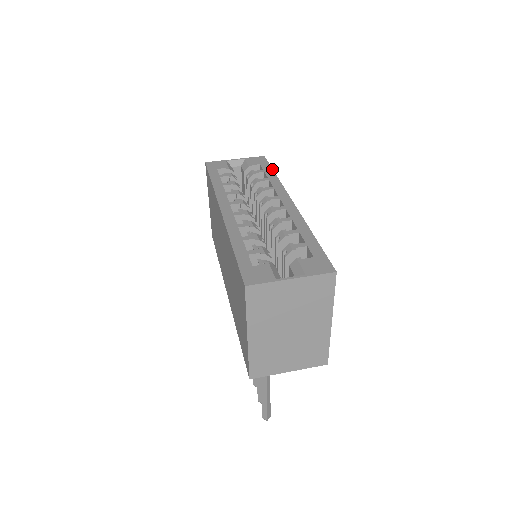
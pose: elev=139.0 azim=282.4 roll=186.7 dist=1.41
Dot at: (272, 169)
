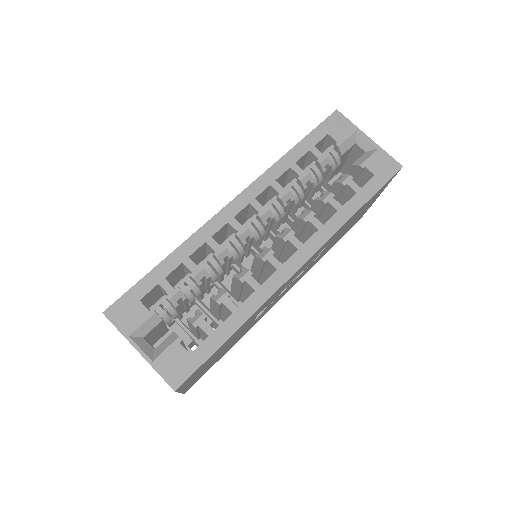
Dot at: (370, 198)
